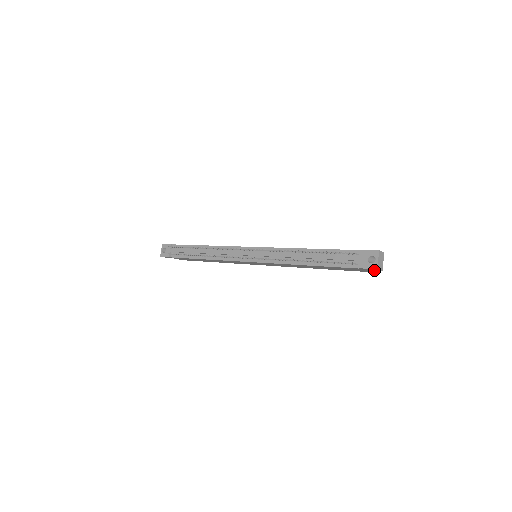
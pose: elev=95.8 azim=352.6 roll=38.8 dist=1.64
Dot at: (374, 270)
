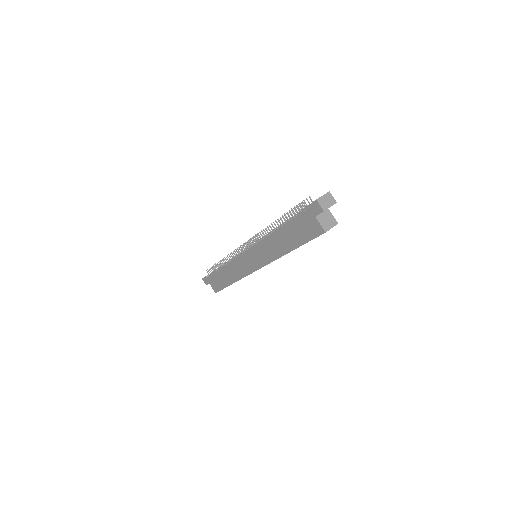
Dot at: (318, 213)
